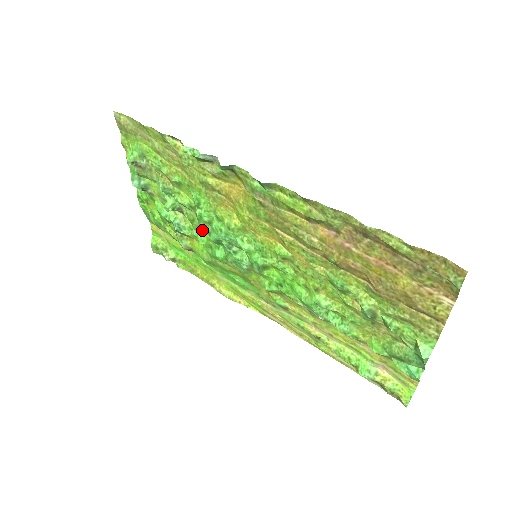
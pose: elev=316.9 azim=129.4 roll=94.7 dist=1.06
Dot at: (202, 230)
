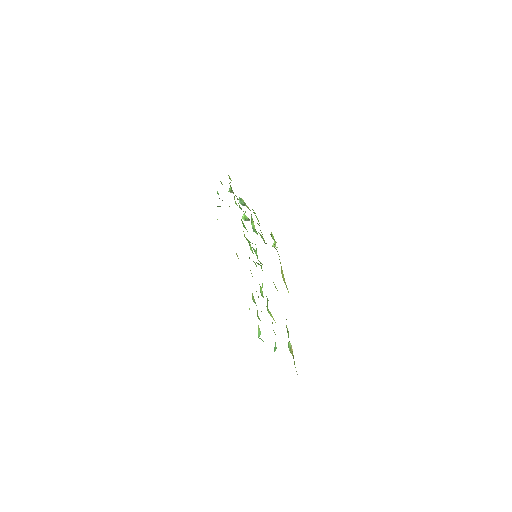
Dot at: occluded
